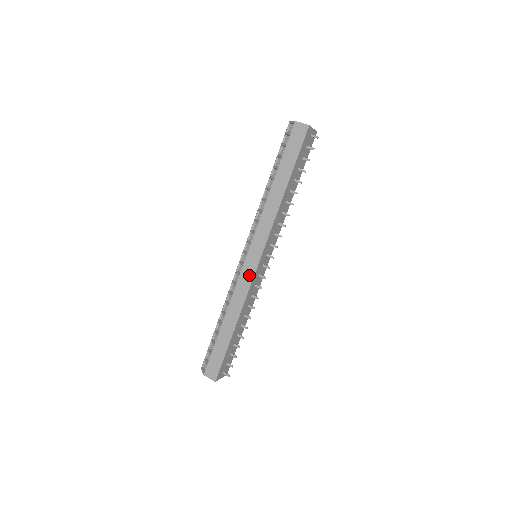
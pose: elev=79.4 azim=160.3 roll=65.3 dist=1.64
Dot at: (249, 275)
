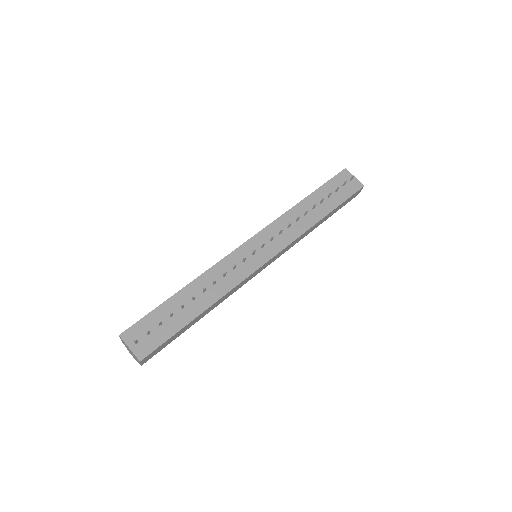
Dot at: occluded
